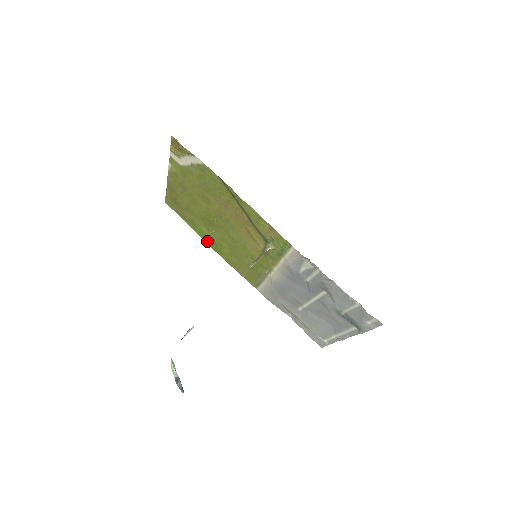
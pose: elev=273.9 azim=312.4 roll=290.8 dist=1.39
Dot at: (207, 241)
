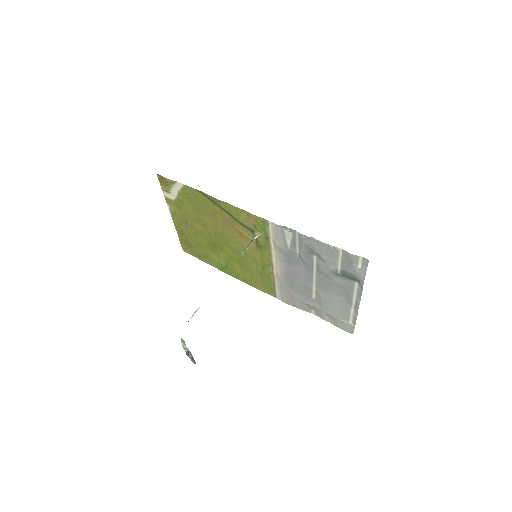
Dot at: (223, 270)
